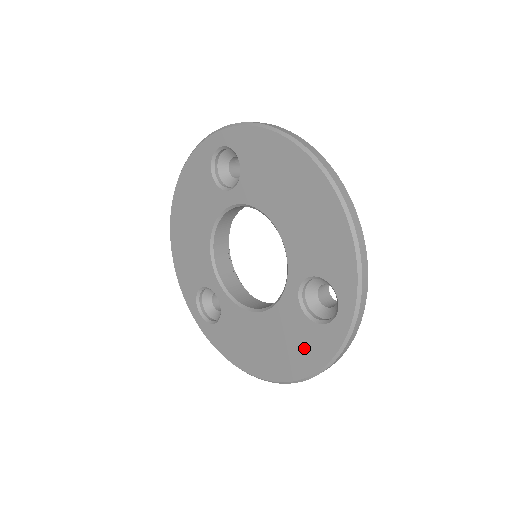
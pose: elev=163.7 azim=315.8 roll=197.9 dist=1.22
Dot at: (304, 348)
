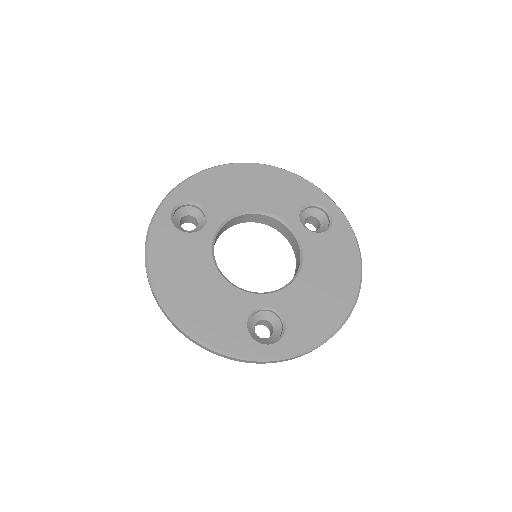
Dot at: (341, 250)
